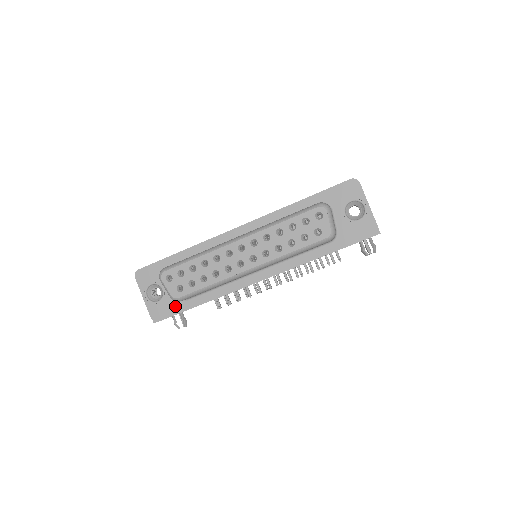
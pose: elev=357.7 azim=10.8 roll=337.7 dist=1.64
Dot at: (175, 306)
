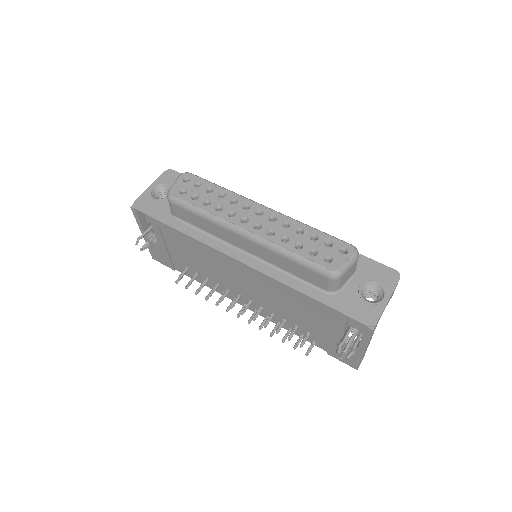
Dot at: (160, 212)
